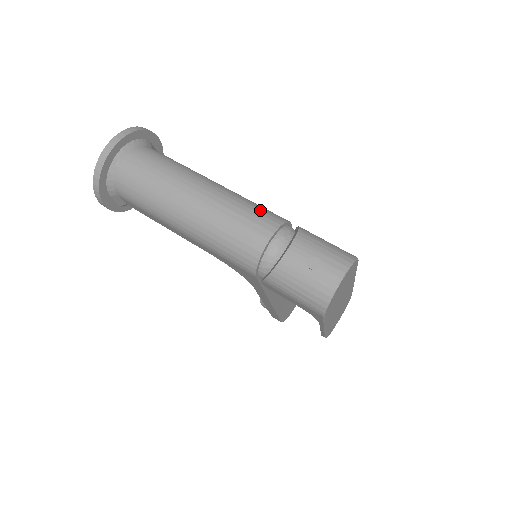
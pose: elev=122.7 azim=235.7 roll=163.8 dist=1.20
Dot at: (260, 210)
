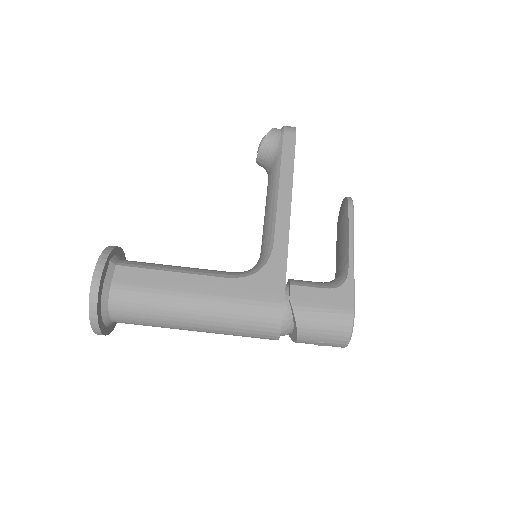
Dot at: (256, 322)
